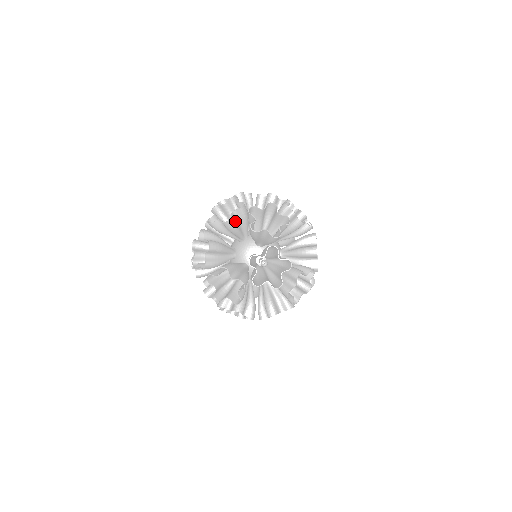
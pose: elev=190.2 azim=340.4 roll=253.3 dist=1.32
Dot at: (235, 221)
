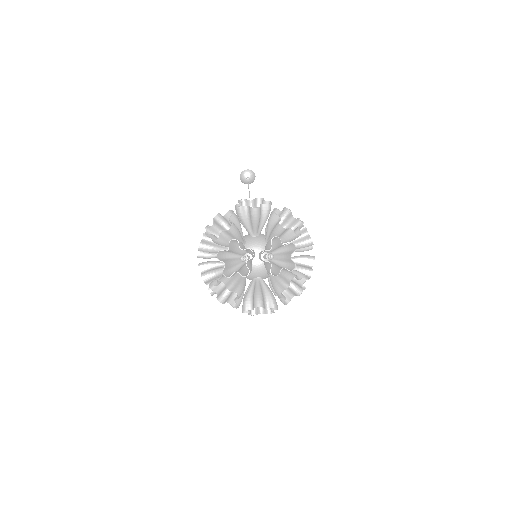
Dot at: (277, 272)
